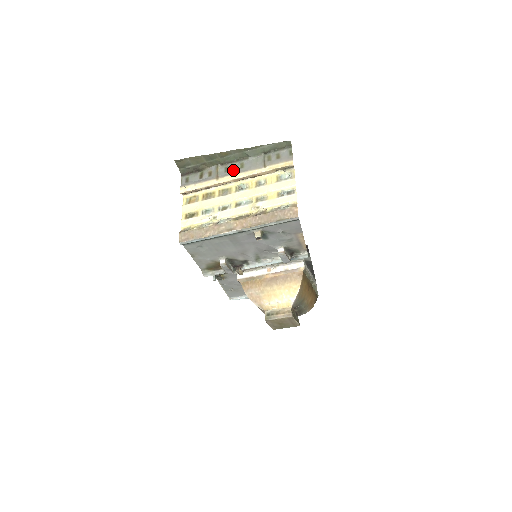
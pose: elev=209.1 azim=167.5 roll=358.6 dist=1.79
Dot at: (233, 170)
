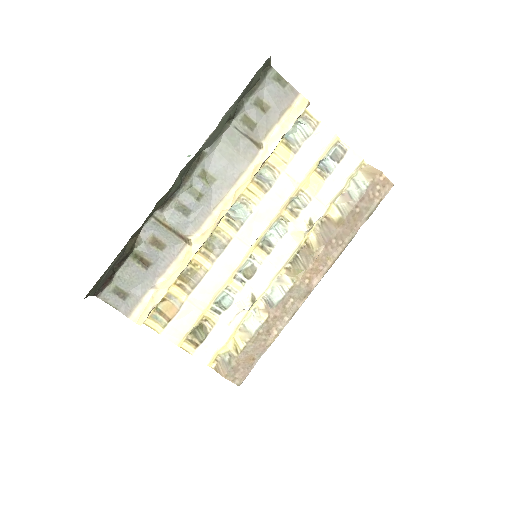
Dot at: (200, 200)
